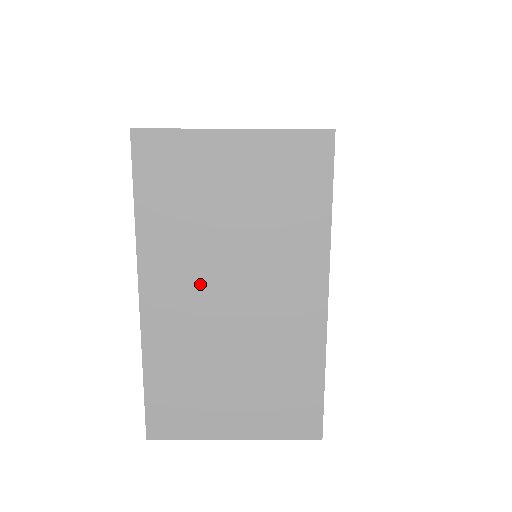
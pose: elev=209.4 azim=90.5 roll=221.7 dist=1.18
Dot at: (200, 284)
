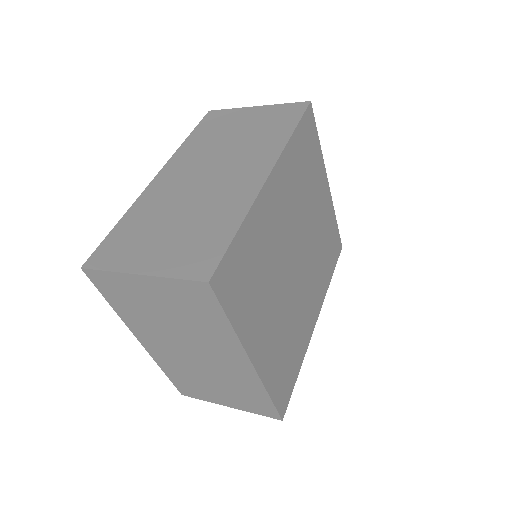
Dot at: (169, 343)
